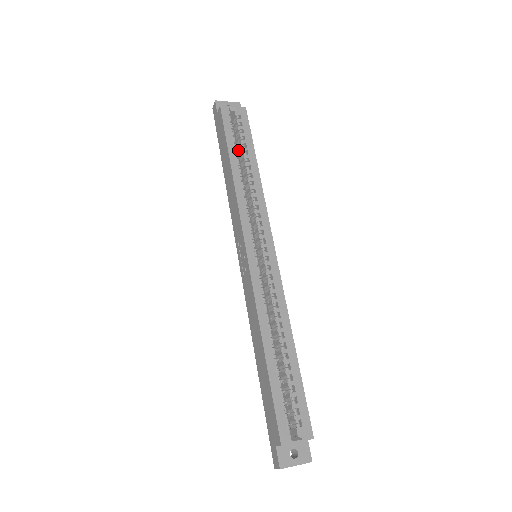
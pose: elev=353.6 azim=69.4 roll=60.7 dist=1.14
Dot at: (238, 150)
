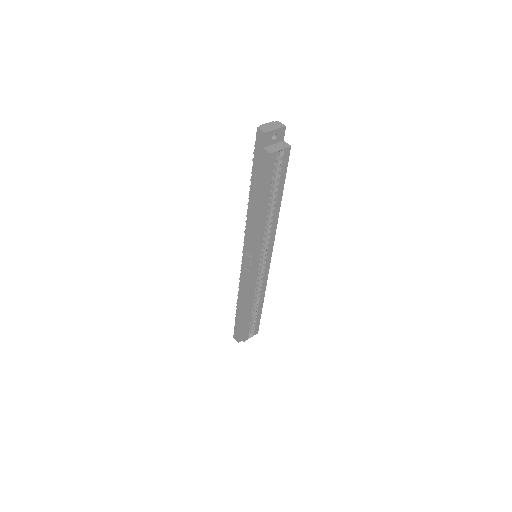
Dot at: occluded
